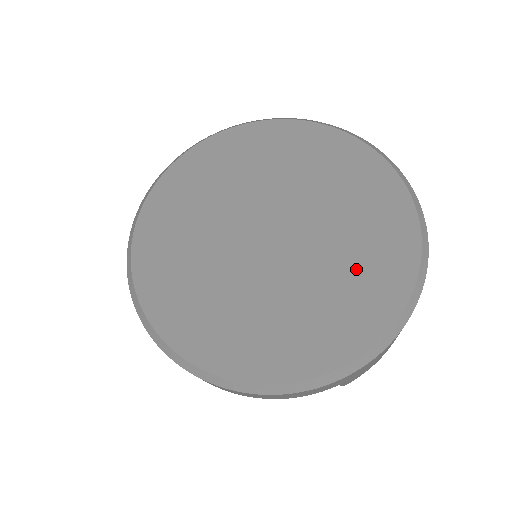
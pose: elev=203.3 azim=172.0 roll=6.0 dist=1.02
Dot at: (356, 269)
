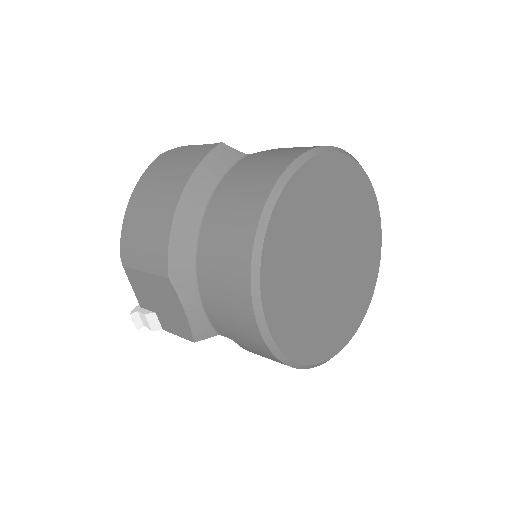
Dot at: (364, 236)
